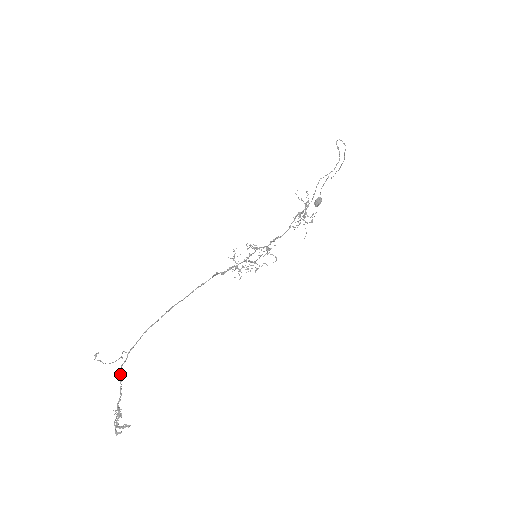
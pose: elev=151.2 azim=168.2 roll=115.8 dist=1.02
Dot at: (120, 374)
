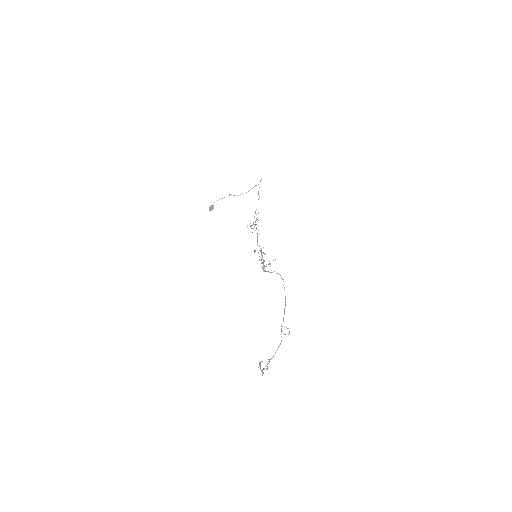
Dot at: occluded
